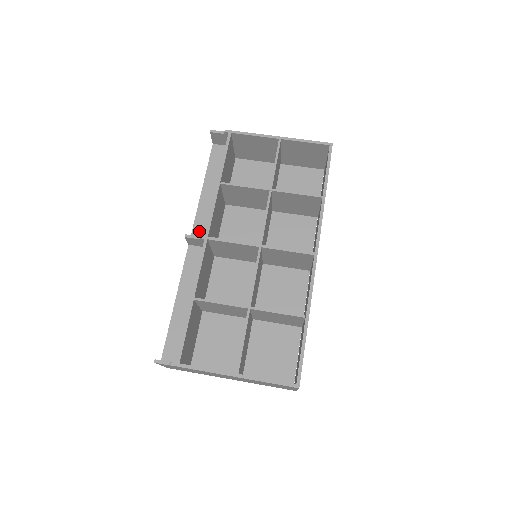
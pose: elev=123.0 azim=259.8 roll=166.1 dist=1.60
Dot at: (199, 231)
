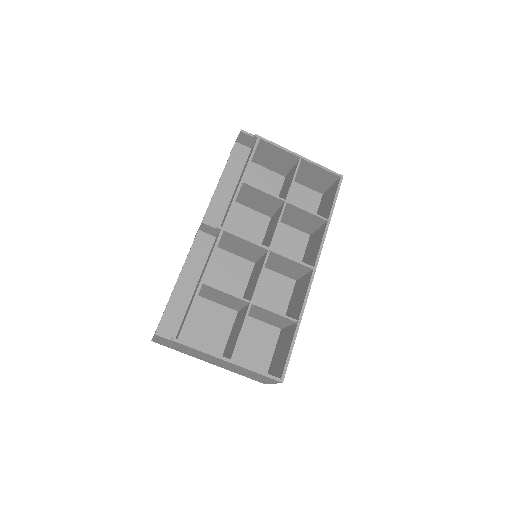
Dot at: (210, 219)
